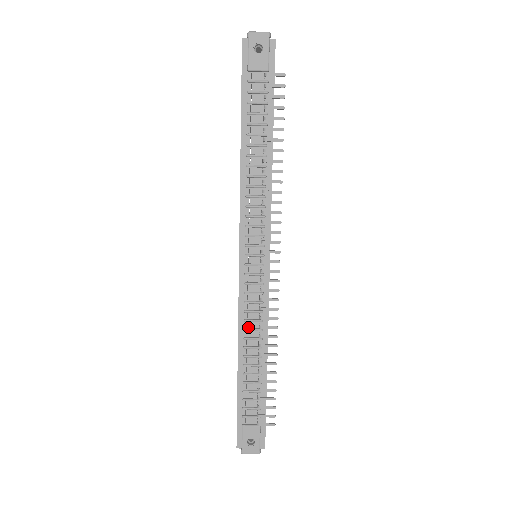
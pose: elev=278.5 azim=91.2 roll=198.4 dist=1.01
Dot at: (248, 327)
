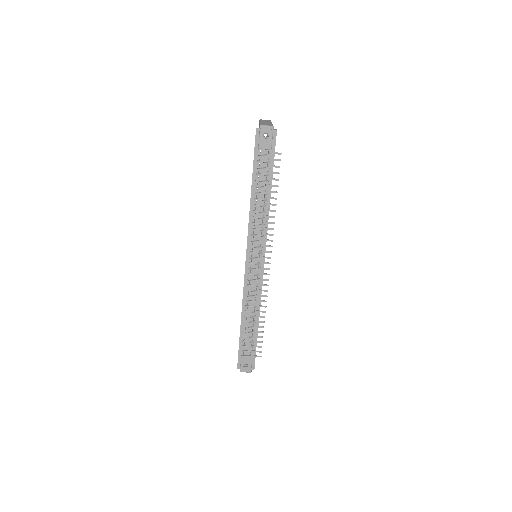
Dot at: (249, 300)
